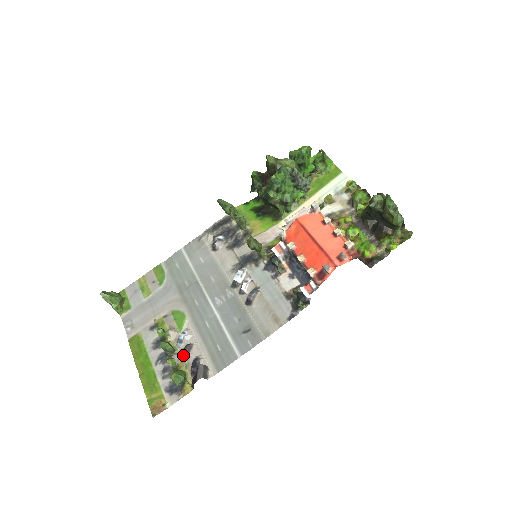
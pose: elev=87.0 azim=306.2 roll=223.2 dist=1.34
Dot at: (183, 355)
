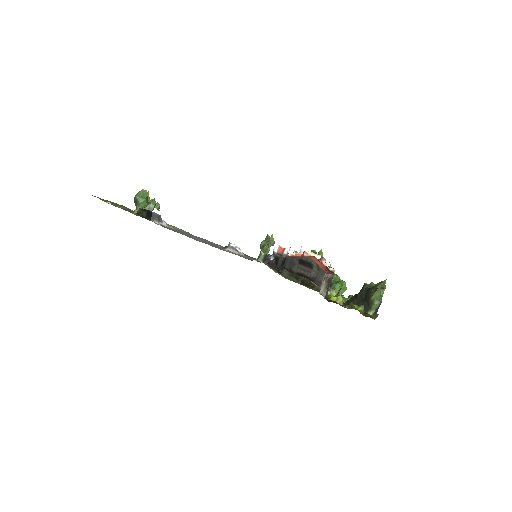
Dot at: occluded
